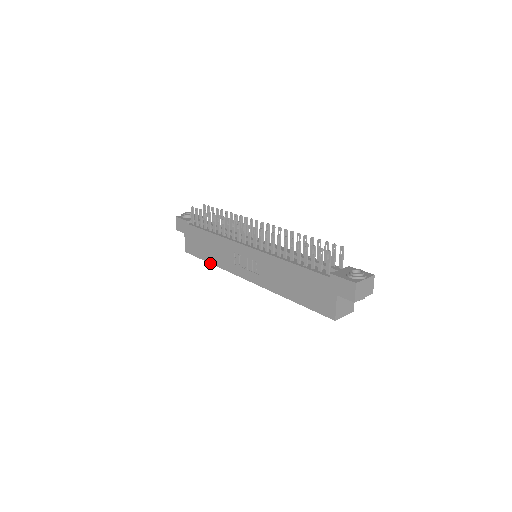
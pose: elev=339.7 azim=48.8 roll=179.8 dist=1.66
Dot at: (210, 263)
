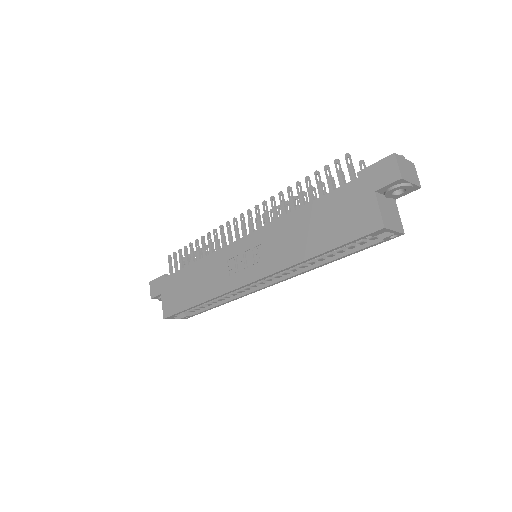
Dot at: (197, 304)
